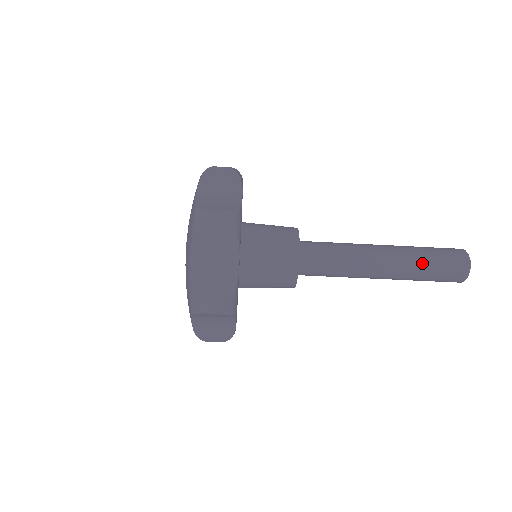
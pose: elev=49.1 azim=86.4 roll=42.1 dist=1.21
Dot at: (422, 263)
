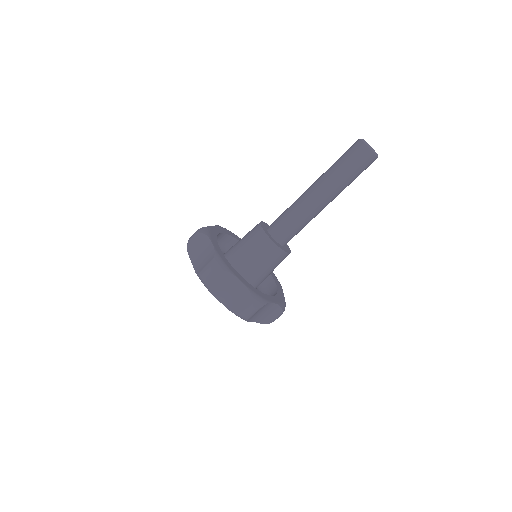
Dot at: (341, 175)
